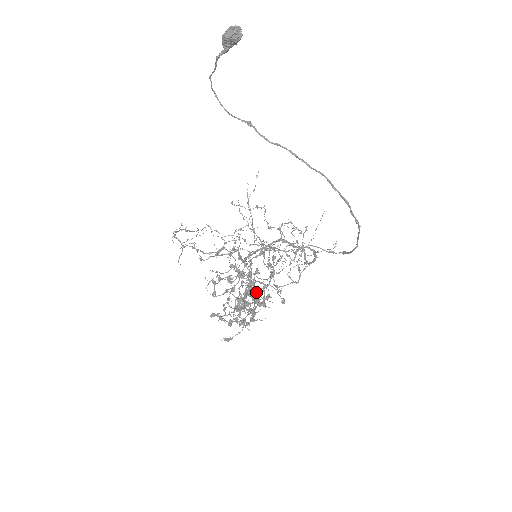
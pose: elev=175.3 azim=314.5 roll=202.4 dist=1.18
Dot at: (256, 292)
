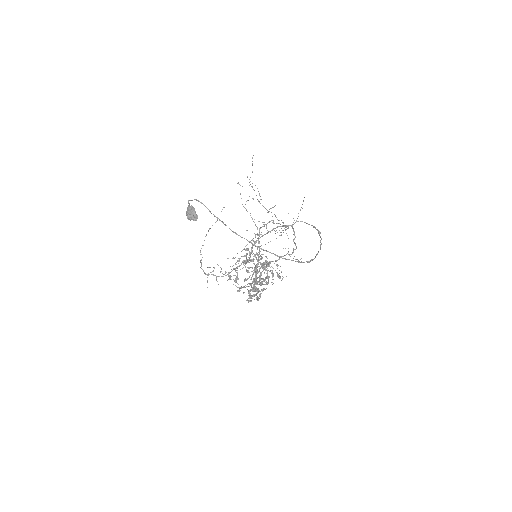
Dot at: (258, 289)
